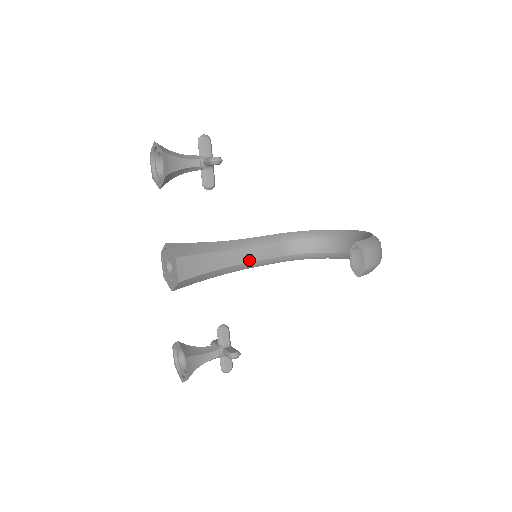
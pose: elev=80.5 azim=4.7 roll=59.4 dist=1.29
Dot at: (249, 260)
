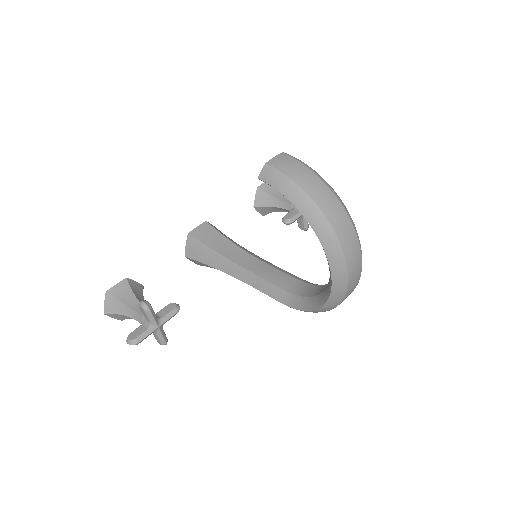
Dot at: (254, 271)
